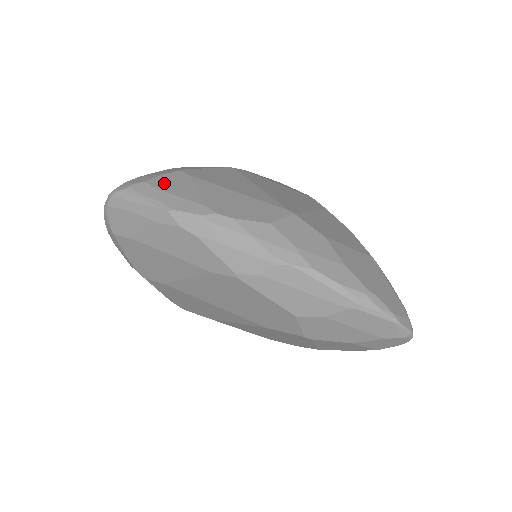
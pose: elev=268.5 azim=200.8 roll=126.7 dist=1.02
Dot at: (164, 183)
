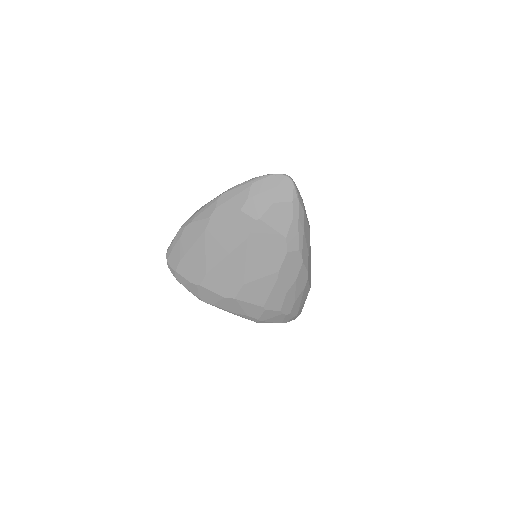
Dot at: occluded
